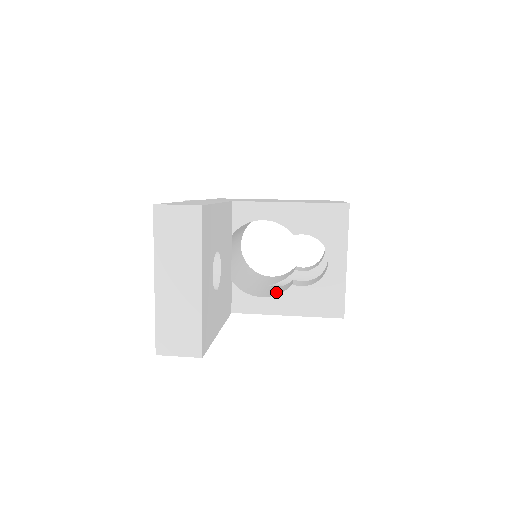
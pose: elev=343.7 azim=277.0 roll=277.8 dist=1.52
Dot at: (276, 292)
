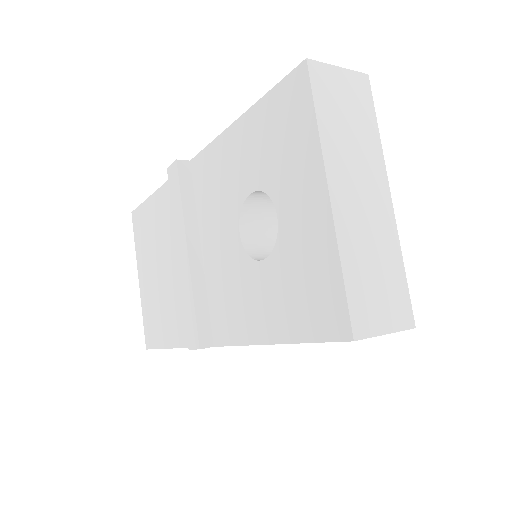
Dot at: occluded
